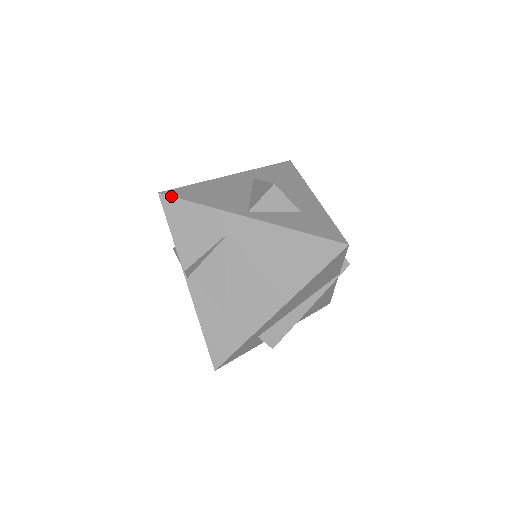
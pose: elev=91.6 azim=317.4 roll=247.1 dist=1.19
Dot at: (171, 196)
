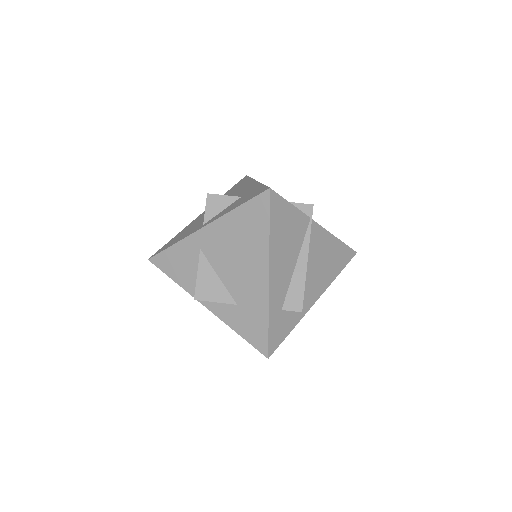
Dot at: (155, 255)
